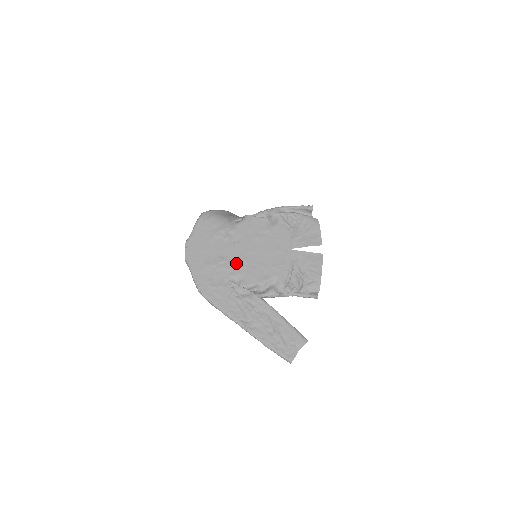
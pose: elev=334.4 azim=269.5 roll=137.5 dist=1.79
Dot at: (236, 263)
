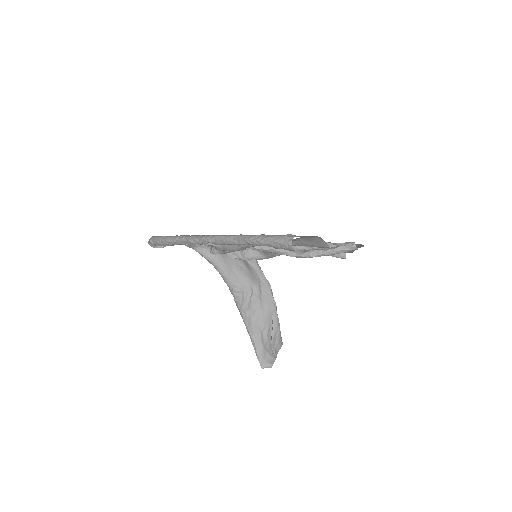
Dot at: occluded
